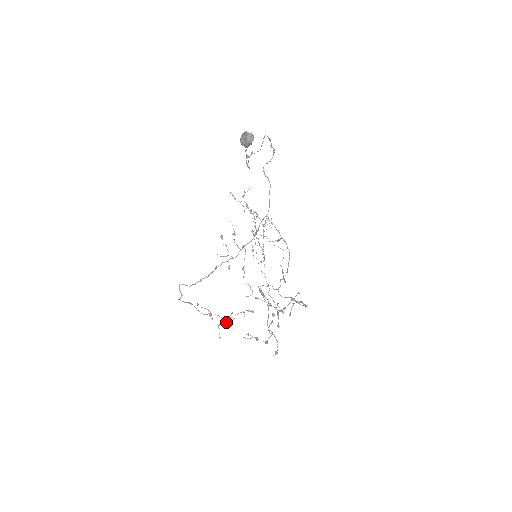
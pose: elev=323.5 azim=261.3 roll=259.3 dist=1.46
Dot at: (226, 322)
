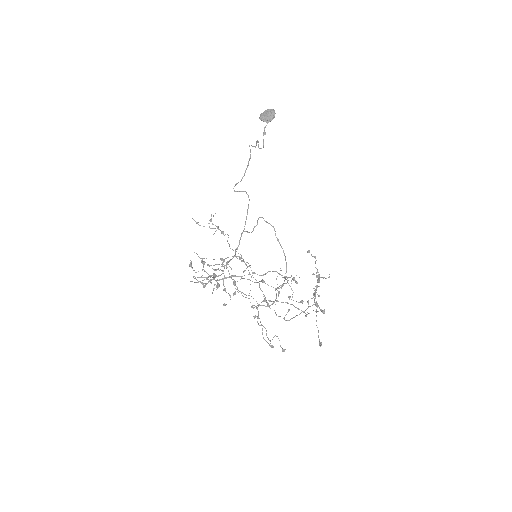
Dot at: (287, 282)
